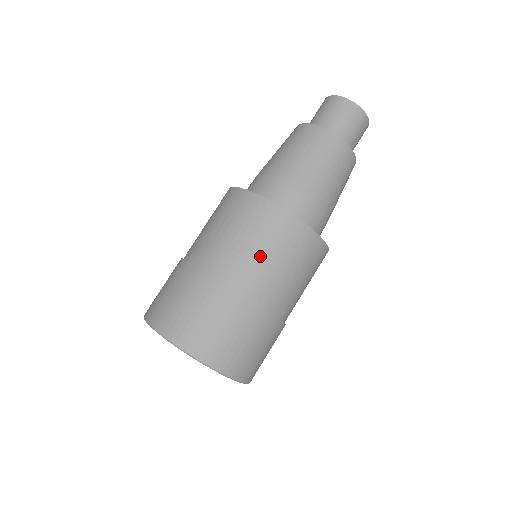
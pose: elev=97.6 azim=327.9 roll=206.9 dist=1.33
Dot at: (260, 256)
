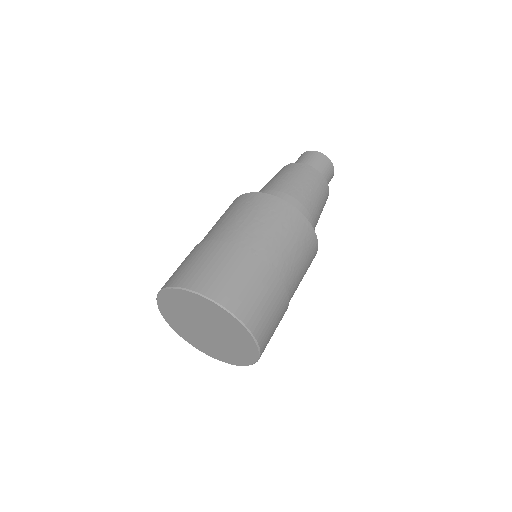
Dot at: (298, 261)
